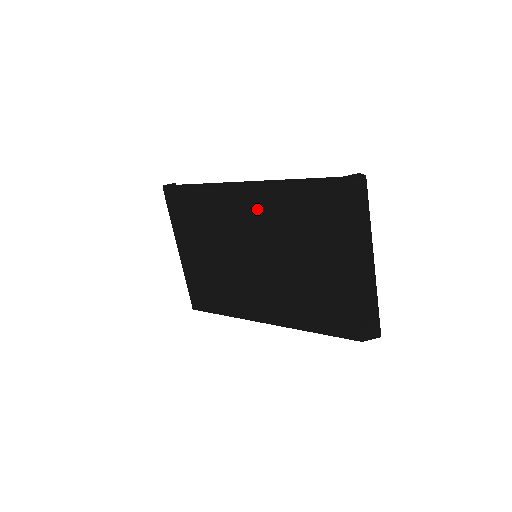
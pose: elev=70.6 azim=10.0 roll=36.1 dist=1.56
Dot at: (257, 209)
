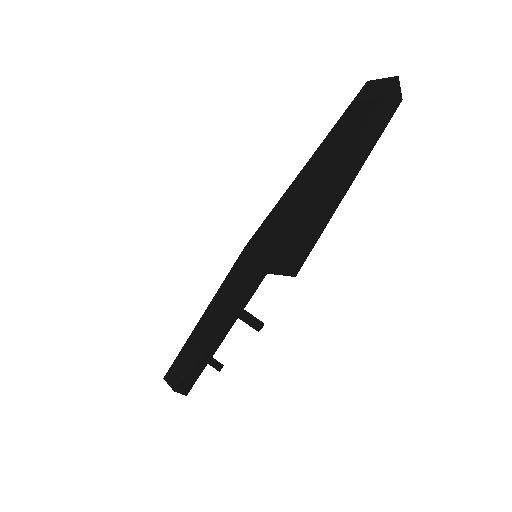
Dot at: occluded
